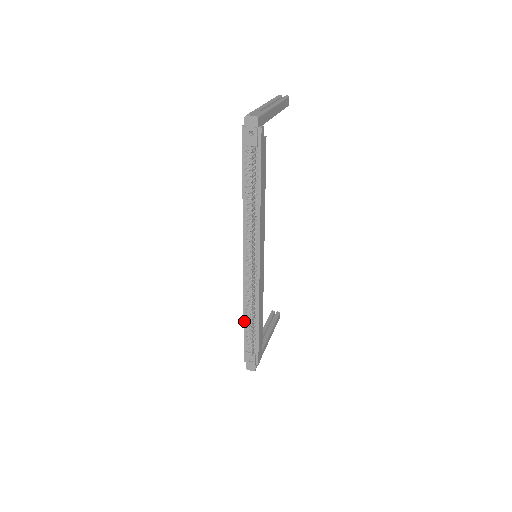
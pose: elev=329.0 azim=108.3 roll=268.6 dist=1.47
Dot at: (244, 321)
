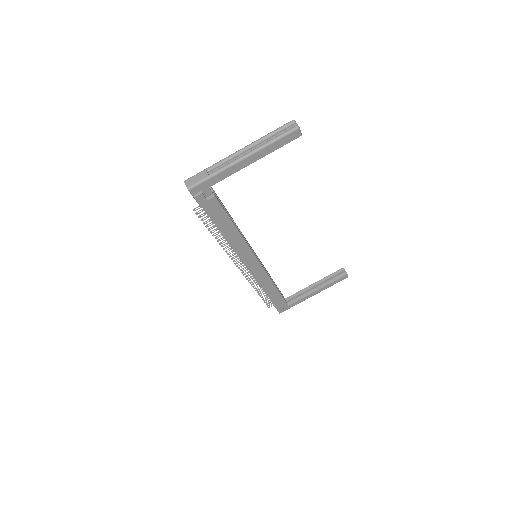
Dot at: occluded
